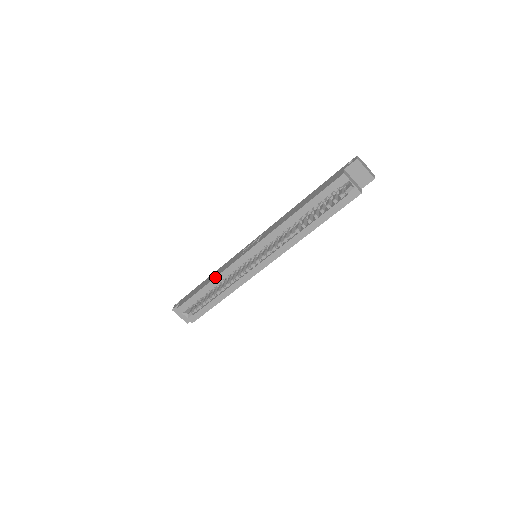
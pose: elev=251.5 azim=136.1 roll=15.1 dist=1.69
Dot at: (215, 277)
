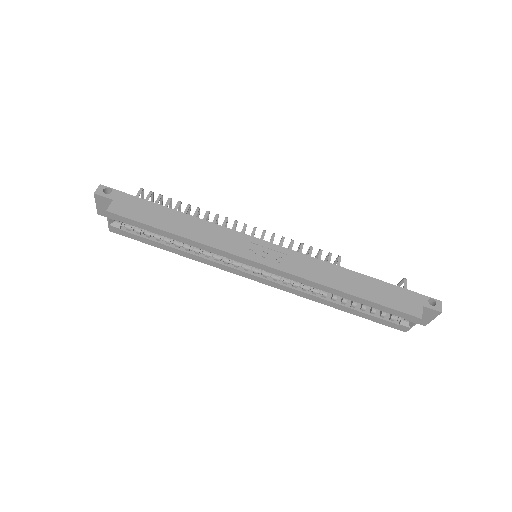
Dot at: (195, 241)
